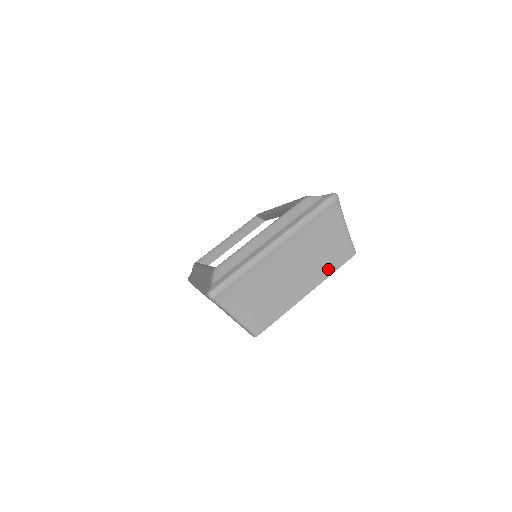
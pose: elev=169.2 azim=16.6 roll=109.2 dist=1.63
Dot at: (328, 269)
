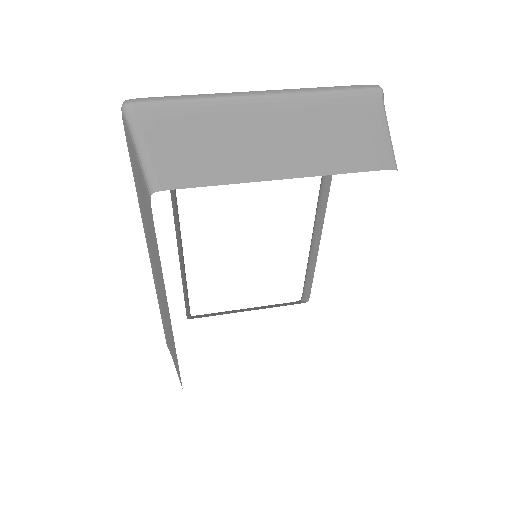
Dot at: (334, 164)
